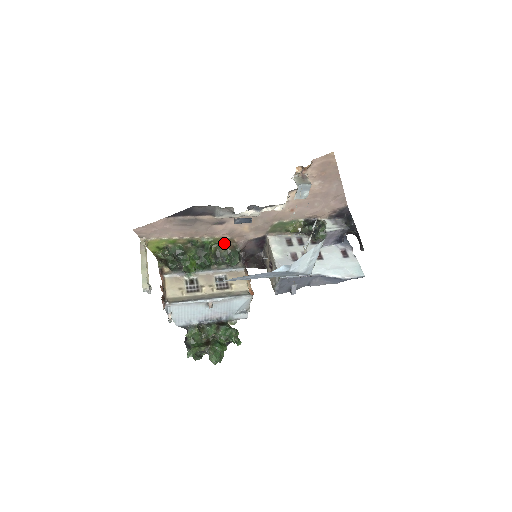
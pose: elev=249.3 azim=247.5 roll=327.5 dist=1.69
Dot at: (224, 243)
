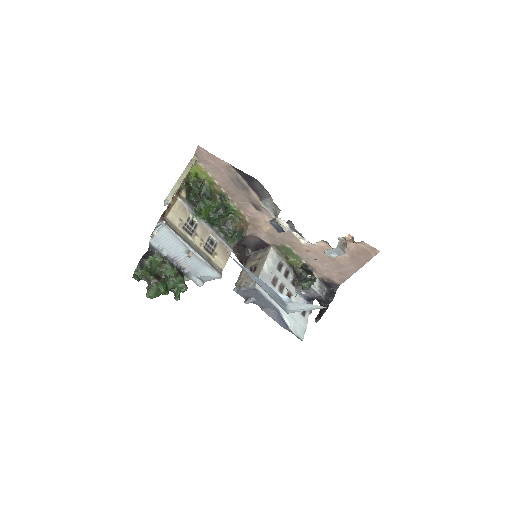
Dot at: (240, 220)
